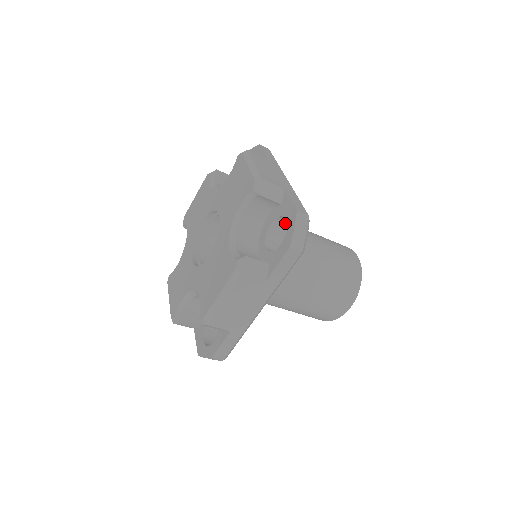
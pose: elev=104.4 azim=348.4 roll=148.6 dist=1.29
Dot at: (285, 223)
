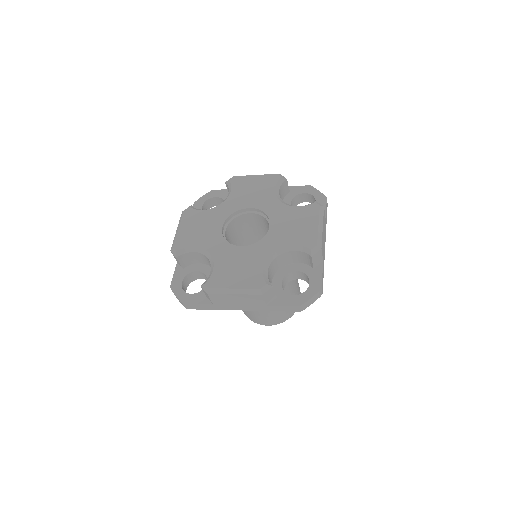
Dot at: (293, 205)
